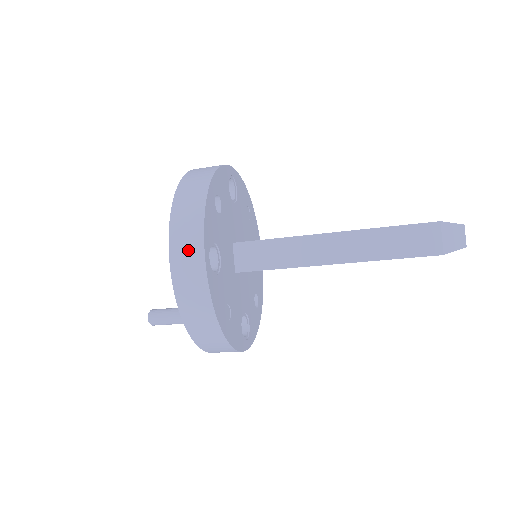
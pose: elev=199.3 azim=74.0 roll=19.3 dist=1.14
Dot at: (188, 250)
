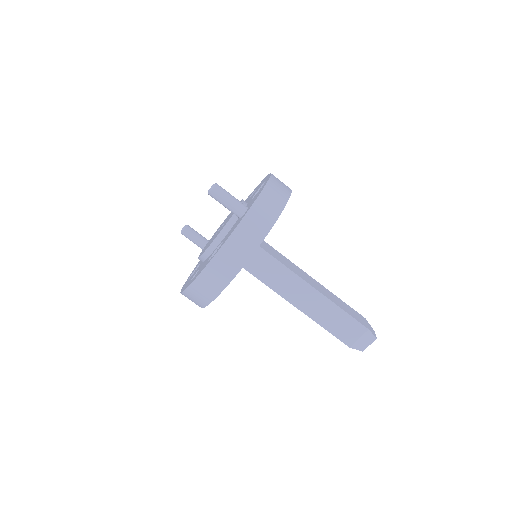
Dot at: (282, 182)
